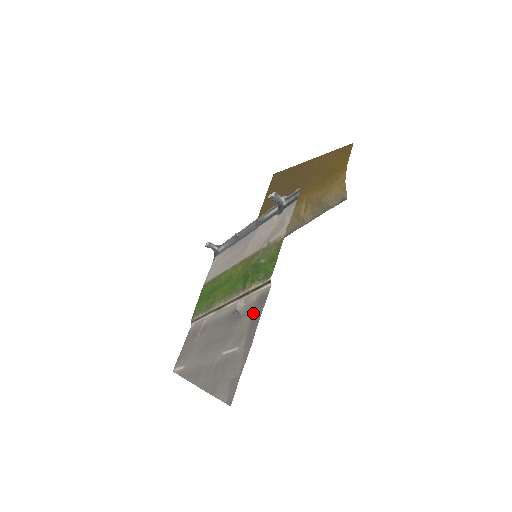
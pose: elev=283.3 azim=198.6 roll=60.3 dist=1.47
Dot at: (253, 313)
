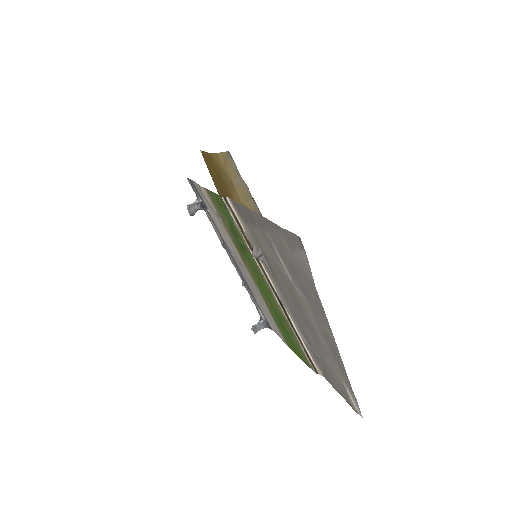
Dot at: (250, 224)
